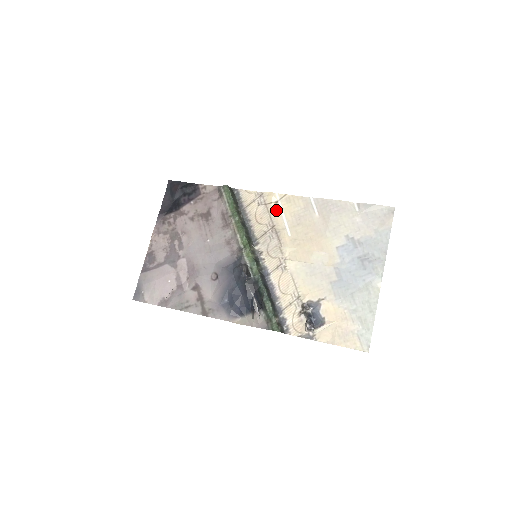
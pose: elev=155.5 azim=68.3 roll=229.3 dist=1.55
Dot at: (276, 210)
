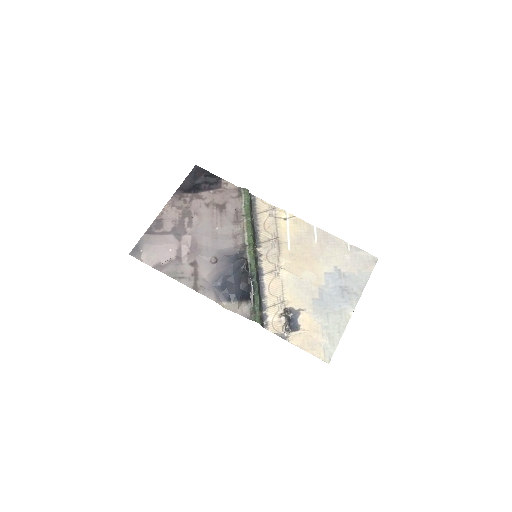
Dot at: (283, 225)
